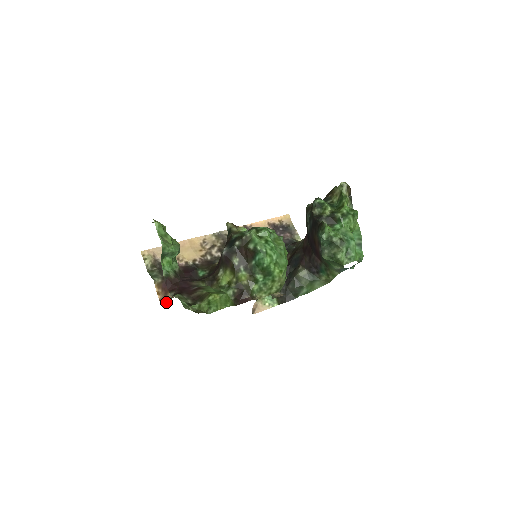
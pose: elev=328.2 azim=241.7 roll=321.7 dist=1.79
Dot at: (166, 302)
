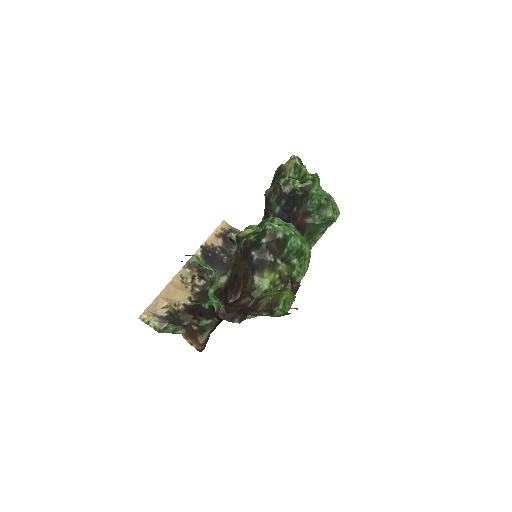
Dot at: (203, 348)
